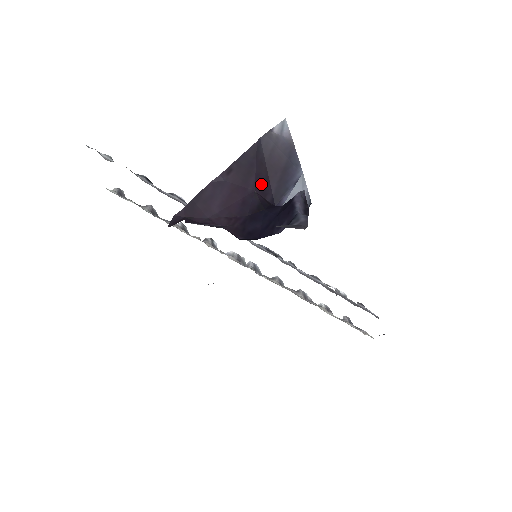
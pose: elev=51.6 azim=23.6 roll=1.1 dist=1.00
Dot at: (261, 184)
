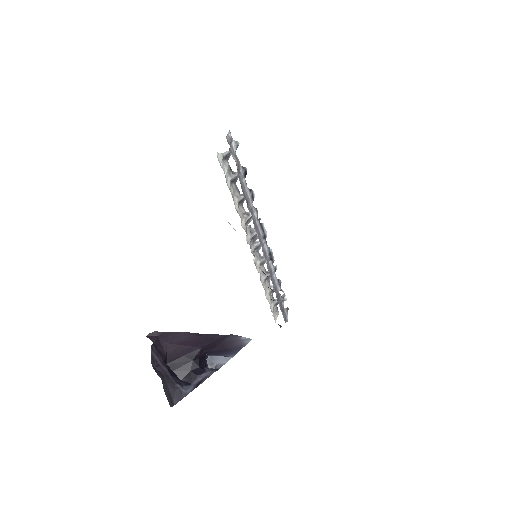
Dot at: (209, 347)
